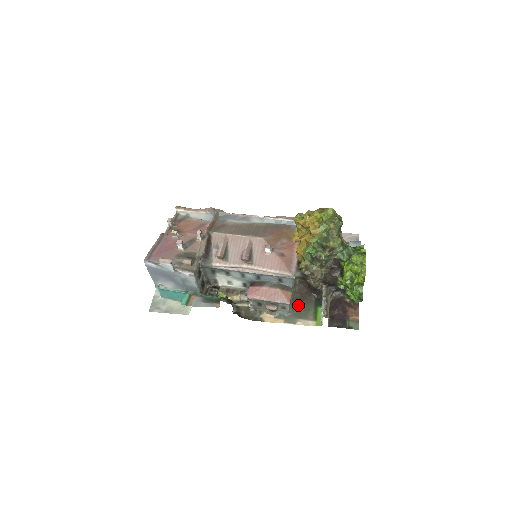
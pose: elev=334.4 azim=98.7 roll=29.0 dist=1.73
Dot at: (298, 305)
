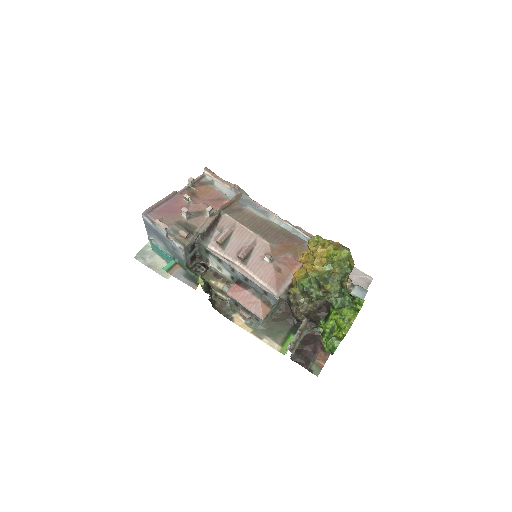
Dot at: (274, 322)
